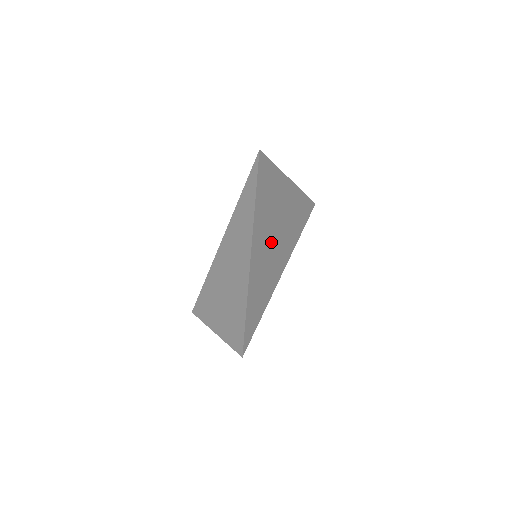
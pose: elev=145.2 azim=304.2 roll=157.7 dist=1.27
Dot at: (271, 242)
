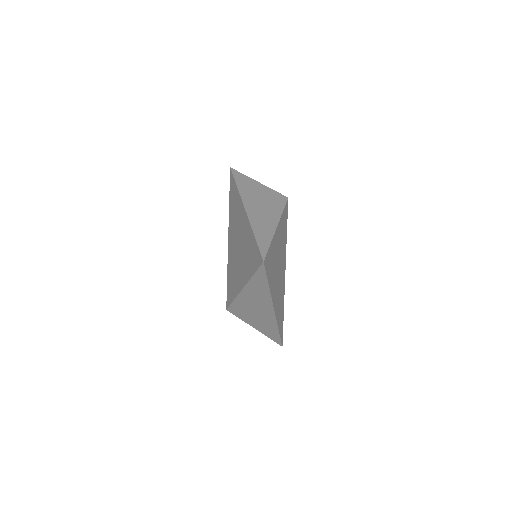
Dot at: (278, 279)
